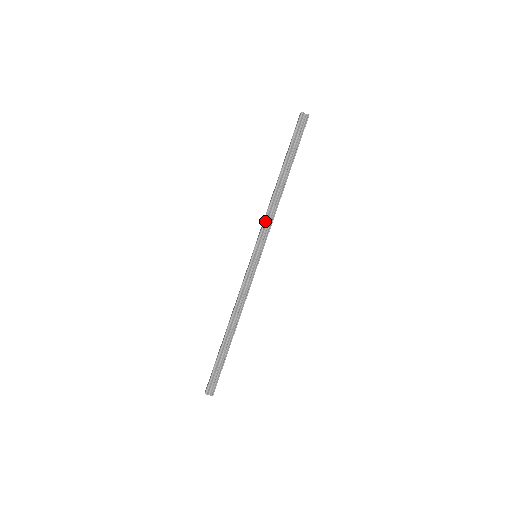
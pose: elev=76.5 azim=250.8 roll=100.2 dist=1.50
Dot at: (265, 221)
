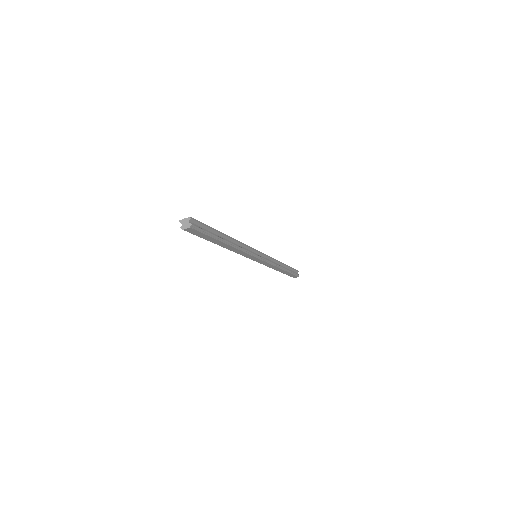
Dot at: (271, 258)
